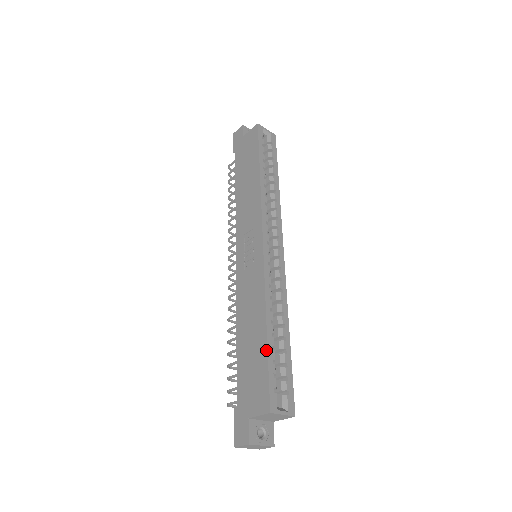
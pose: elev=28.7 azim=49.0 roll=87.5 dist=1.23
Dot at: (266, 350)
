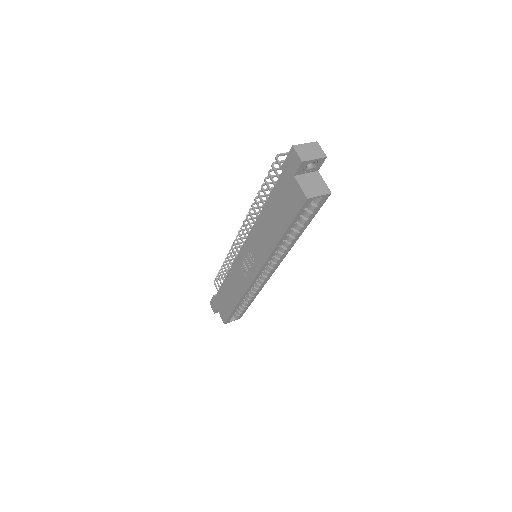
Dot at: (232, 311)
